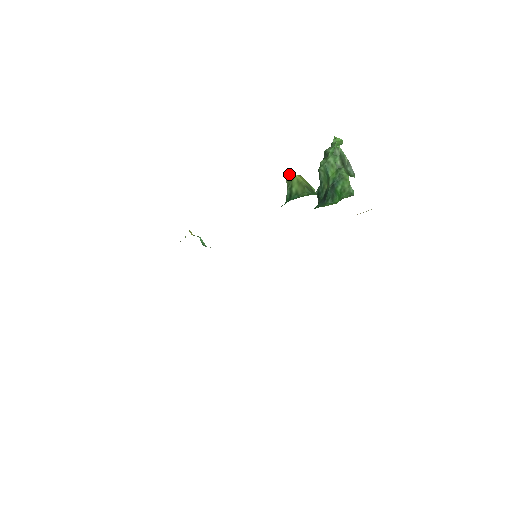
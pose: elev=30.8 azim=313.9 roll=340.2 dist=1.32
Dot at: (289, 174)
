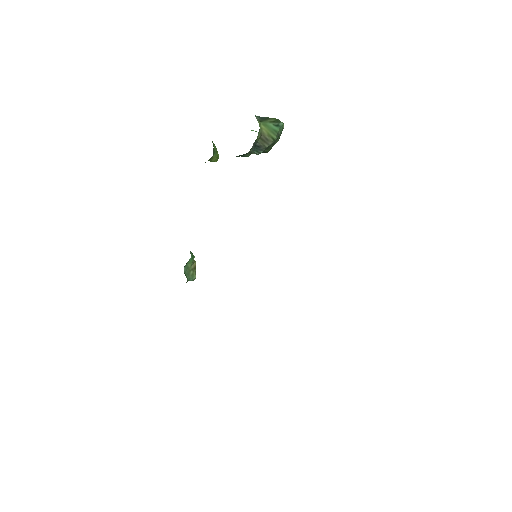
Dot at: occluded
